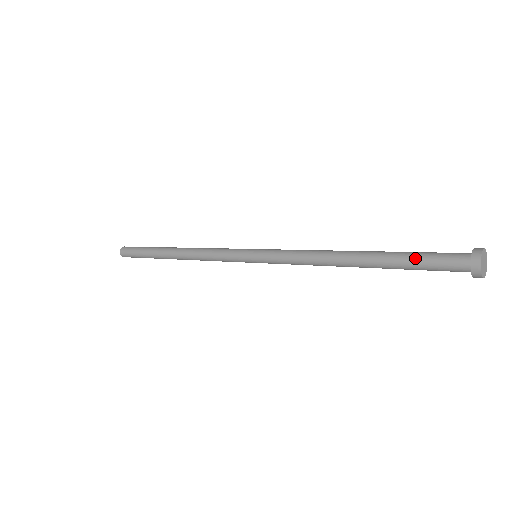
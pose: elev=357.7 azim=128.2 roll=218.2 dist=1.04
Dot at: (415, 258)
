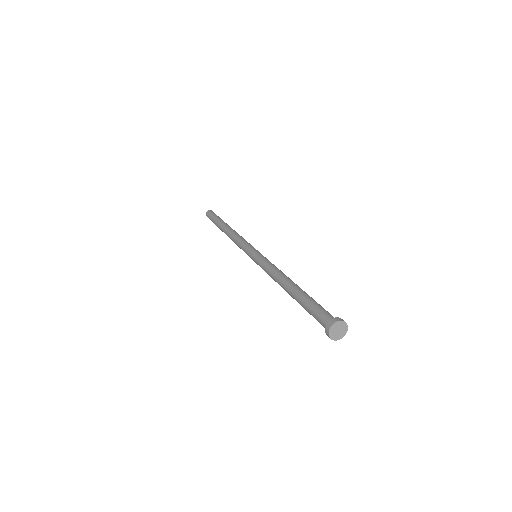
Dot at: (309, 307)
